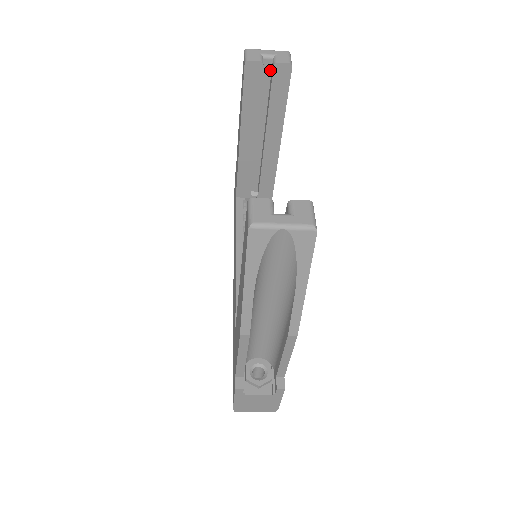
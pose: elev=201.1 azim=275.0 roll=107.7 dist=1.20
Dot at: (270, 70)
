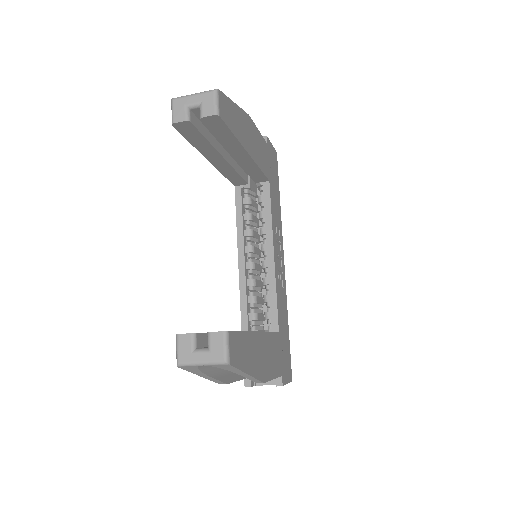
Dot at: occluded
